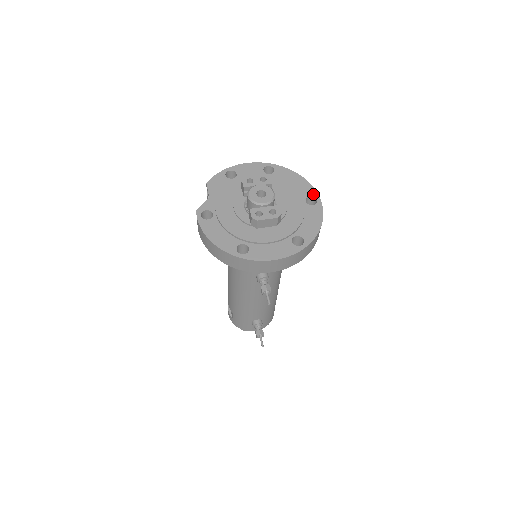
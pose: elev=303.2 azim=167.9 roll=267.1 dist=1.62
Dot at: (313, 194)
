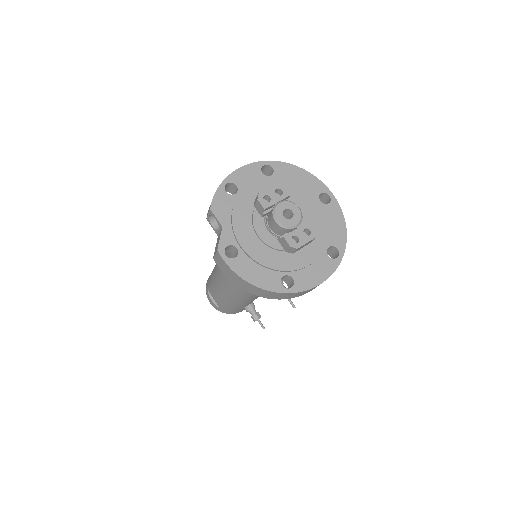
Dot at: (323, 189)
